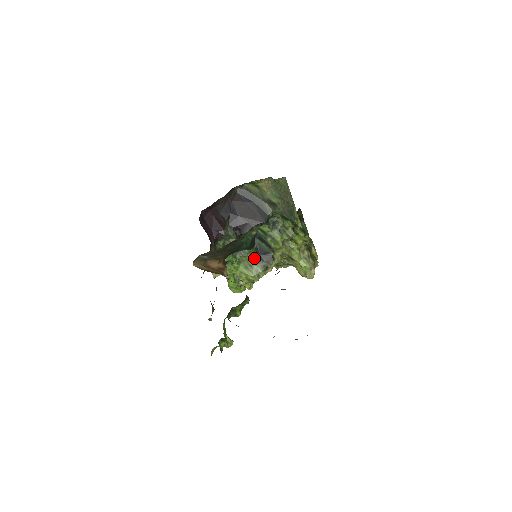
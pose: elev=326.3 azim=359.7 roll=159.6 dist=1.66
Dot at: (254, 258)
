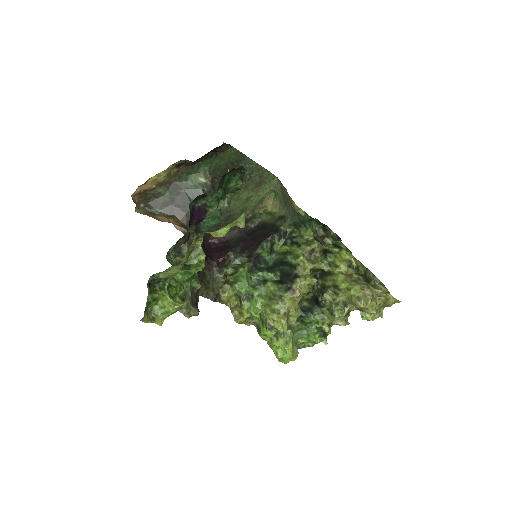
Dot at: (277, 284)
